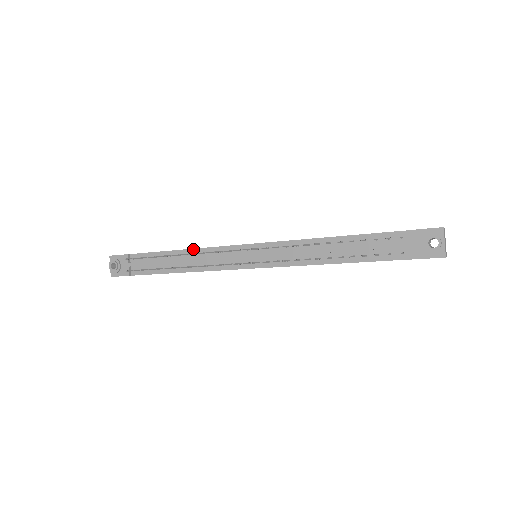
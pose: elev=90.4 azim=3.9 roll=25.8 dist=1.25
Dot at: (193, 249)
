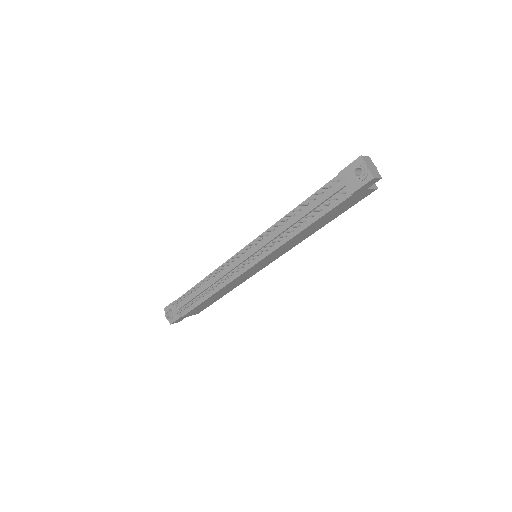
Dot at: occluded
